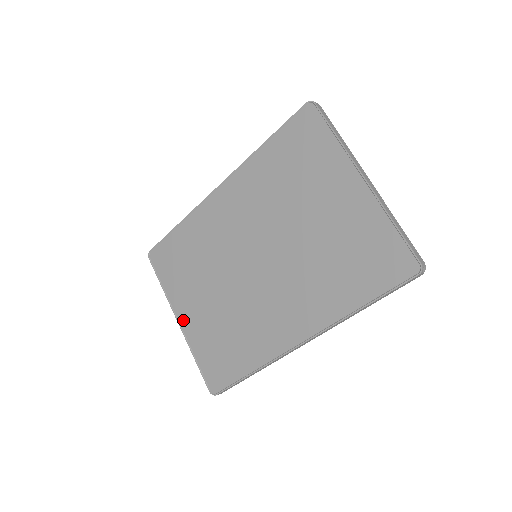
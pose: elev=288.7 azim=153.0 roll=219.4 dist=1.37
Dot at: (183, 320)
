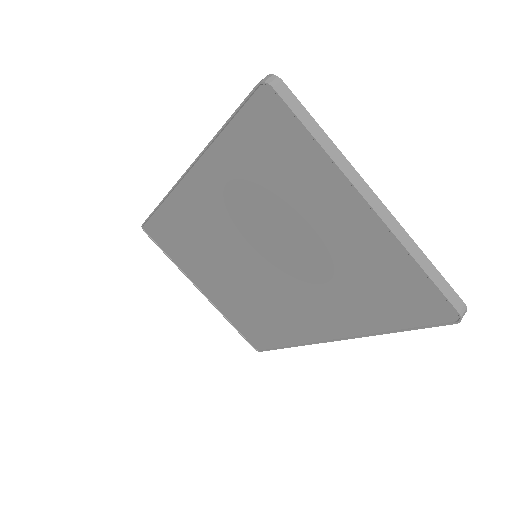
Dot at: (205, 291)
